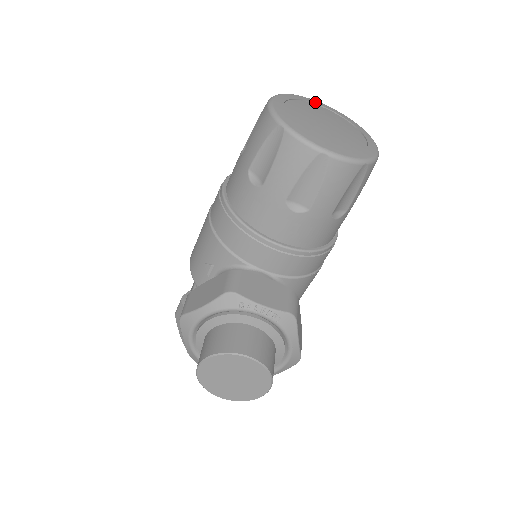
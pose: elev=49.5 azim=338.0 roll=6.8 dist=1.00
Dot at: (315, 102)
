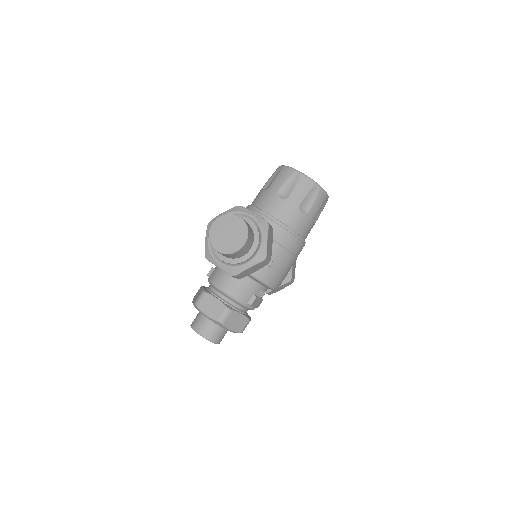
Dot at: occluded
